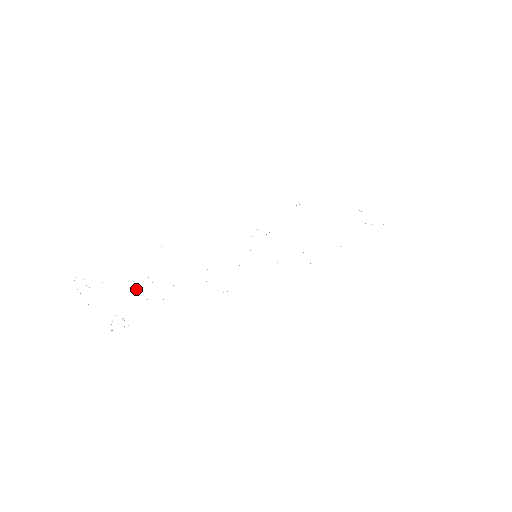
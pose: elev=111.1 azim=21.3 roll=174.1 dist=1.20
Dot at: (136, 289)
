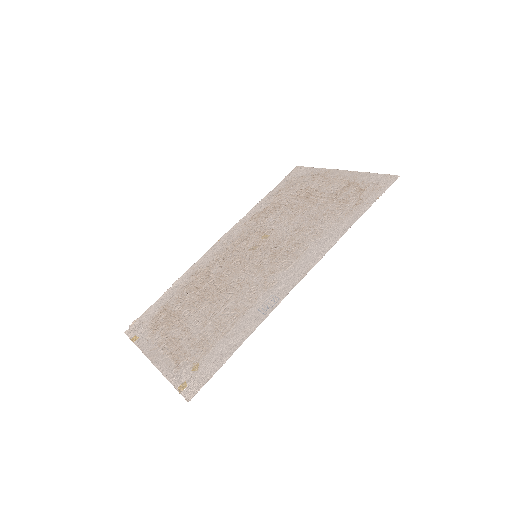
Dot at: (186, 336)
